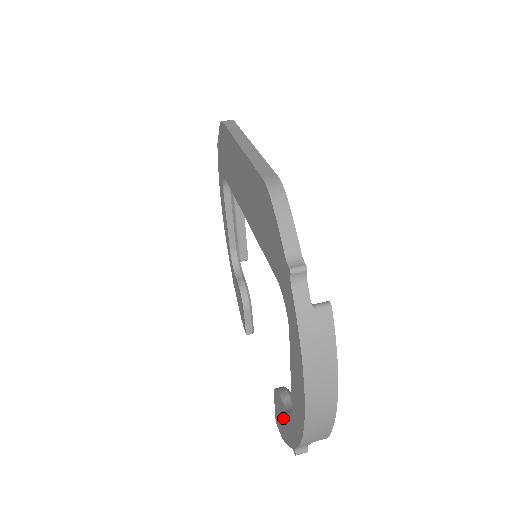
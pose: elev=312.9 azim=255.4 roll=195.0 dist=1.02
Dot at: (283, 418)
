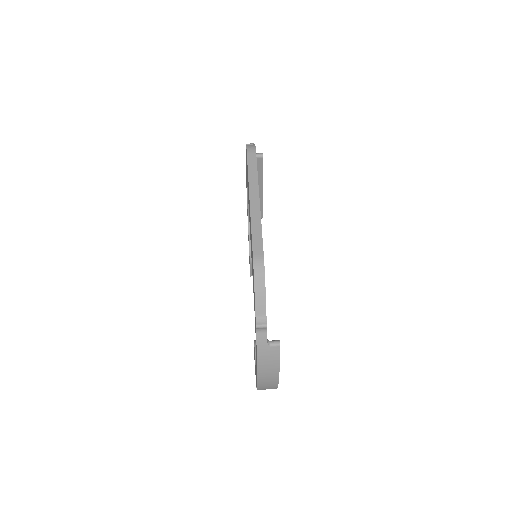
Dot at: occluded
